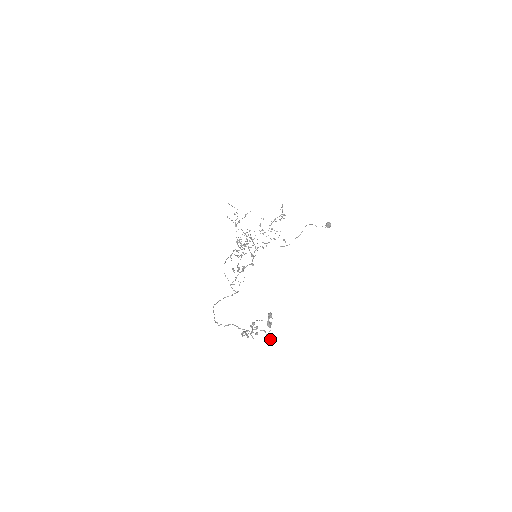
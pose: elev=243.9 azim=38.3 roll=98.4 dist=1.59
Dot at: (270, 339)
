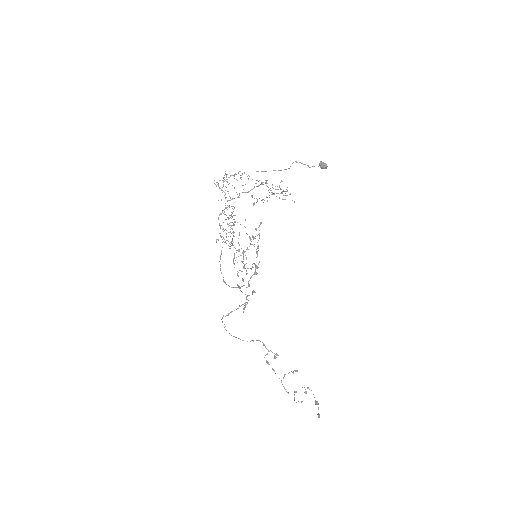
Dot at: (305, 393)
